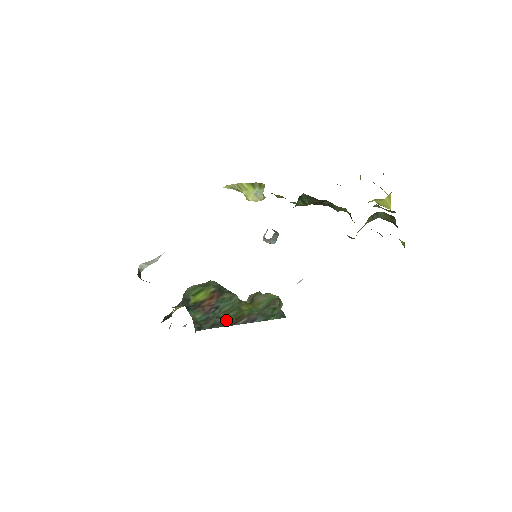
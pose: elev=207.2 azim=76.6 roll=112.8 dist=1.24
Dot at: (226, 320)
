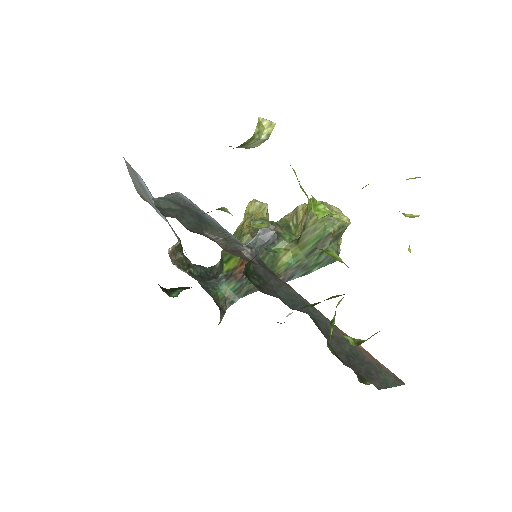
Dot at: occluded
